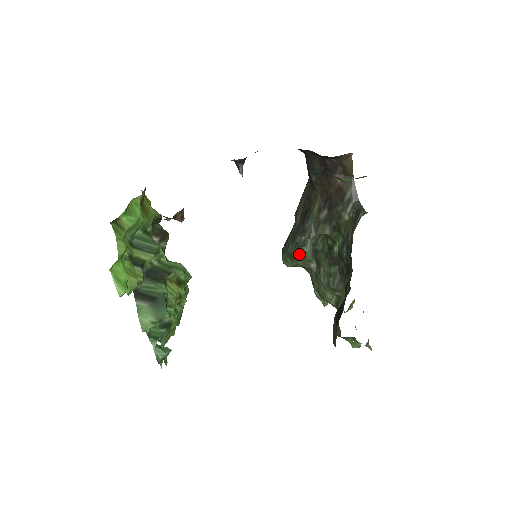
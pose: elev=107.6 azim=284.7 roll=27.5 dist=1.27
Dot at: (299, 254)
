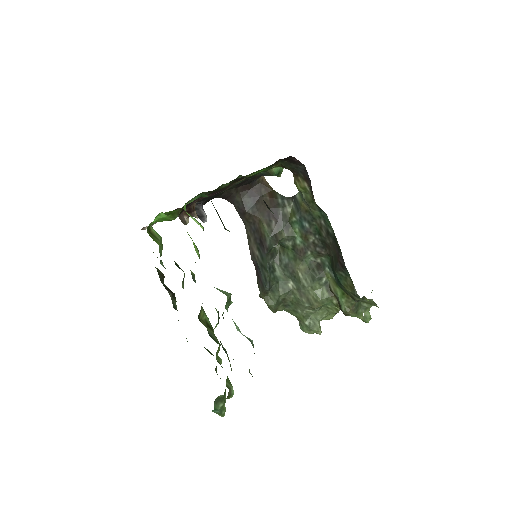
Dot at: (276, 282)
